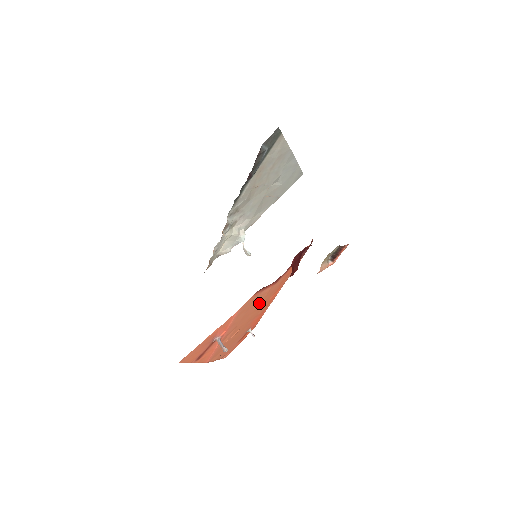
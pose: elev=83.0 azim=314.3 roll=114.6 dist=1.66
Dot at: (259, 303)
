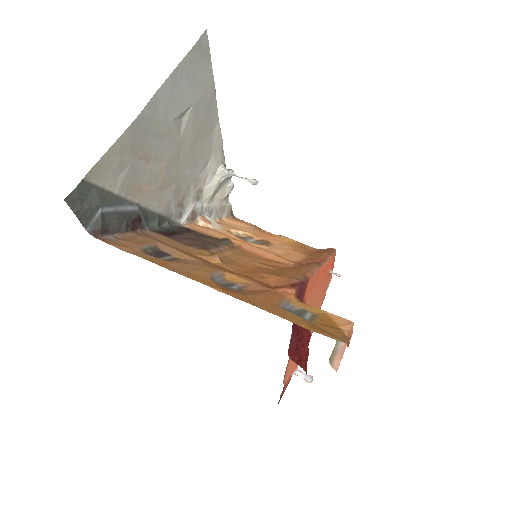
Dot at: occluded
